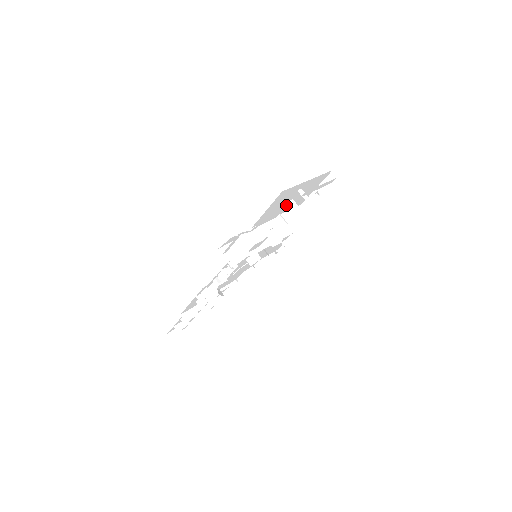
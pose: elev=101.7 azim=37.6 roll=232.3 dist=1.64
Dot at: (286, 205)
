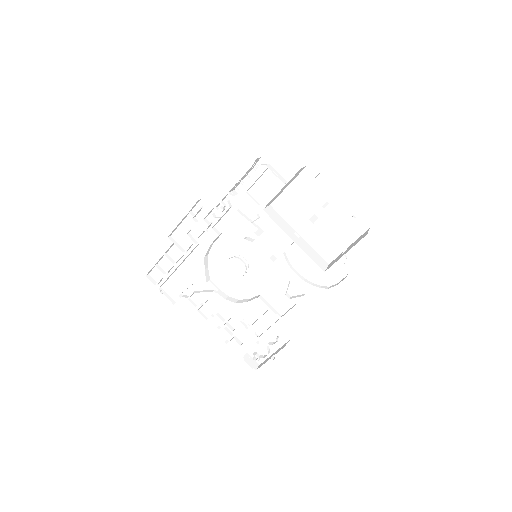
Dot at: (311, 222)
